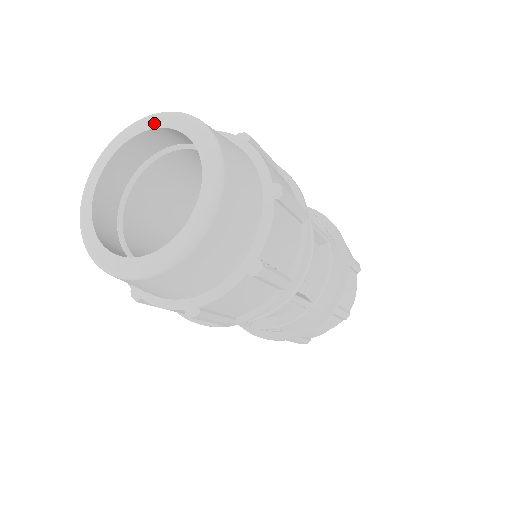
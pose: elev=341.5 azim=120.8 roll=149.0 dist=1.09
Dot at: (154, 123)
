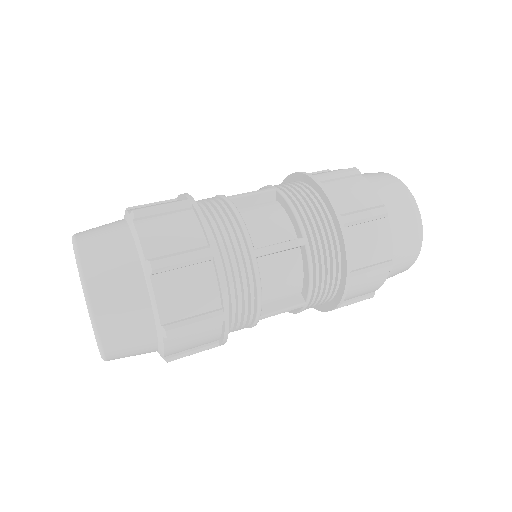
Dot at: occluded
